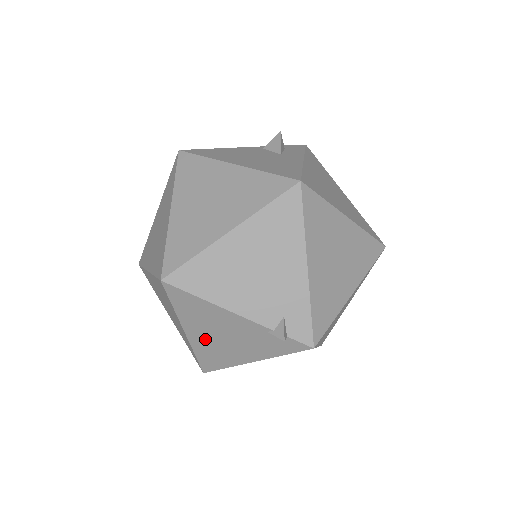
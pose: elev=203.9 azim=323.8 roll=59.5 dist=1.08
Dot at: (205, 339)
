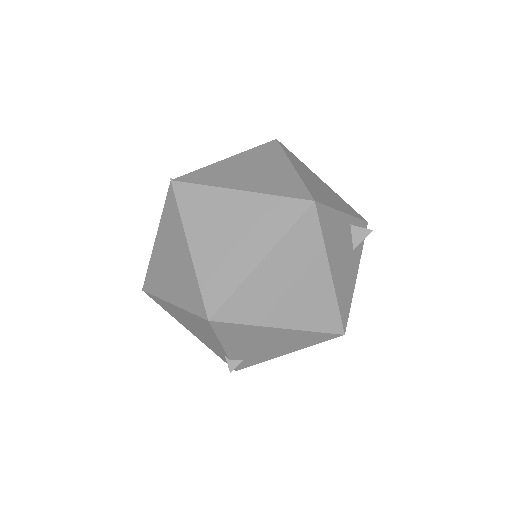
Dot at: (179, 314)
